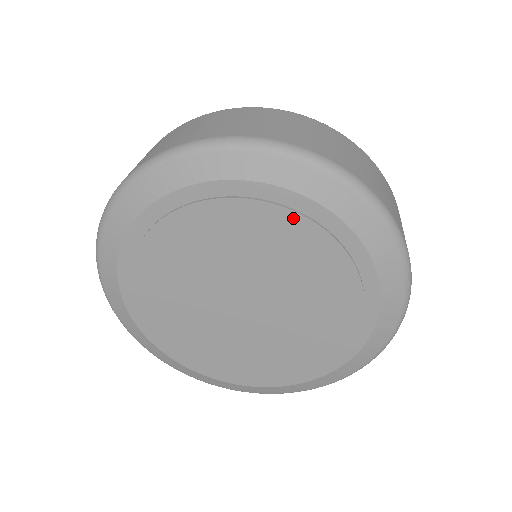
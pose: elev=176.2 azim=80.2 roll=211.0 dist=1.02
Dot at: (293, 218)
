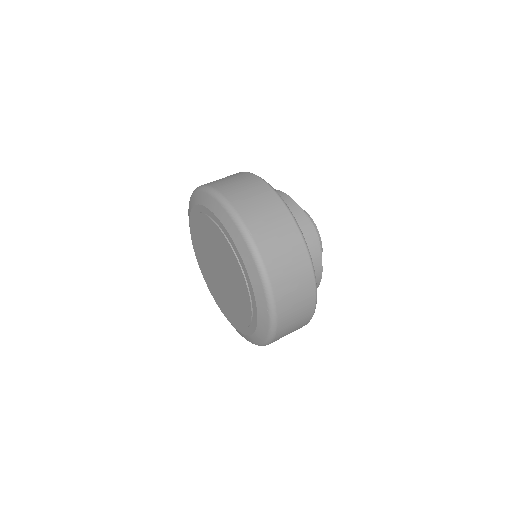
Dot at: (236, 259)
